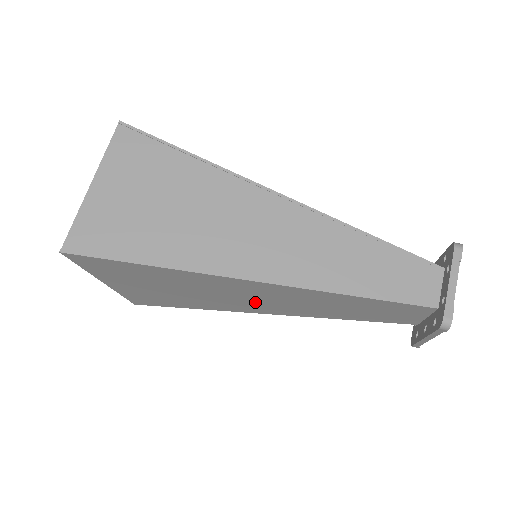
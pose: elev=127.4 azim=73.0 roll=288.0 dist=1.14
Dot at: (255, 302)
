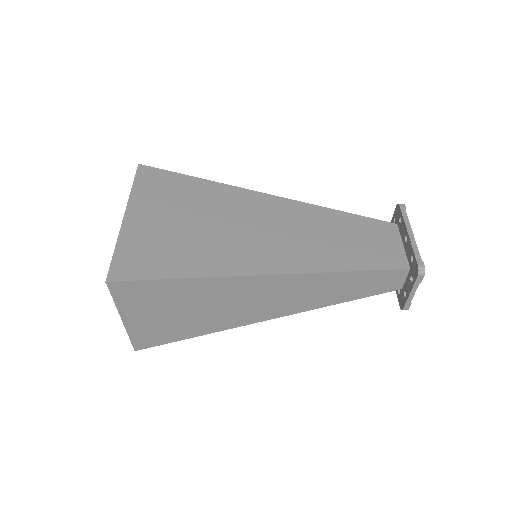
Dot at: occluded
